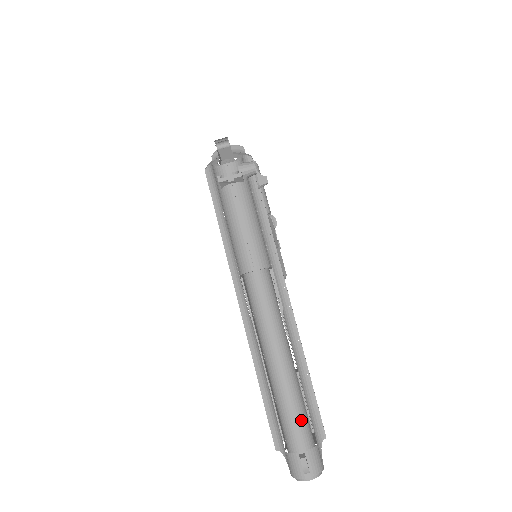
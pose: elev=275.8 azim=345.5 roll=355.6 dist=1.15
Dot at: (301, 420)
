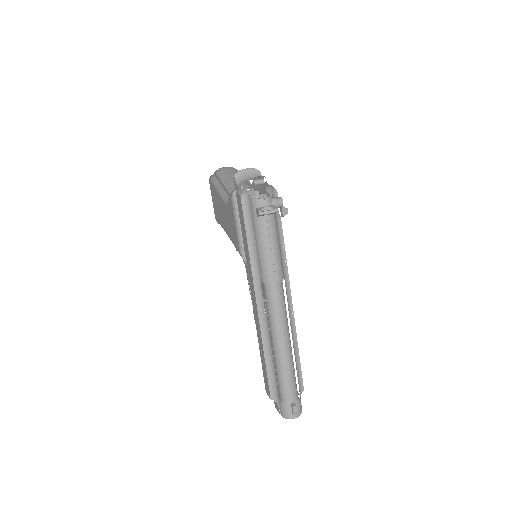
Dot at: (294, 382)
